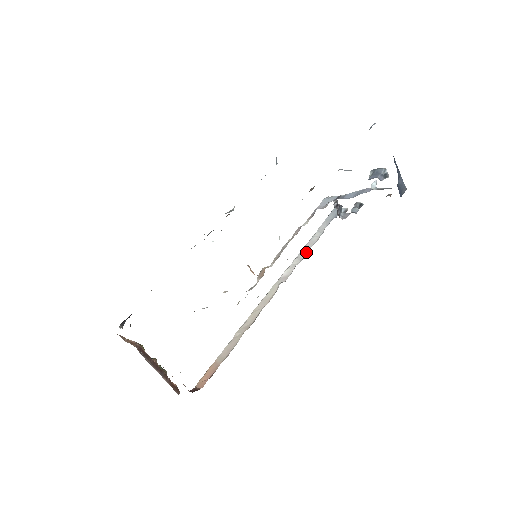
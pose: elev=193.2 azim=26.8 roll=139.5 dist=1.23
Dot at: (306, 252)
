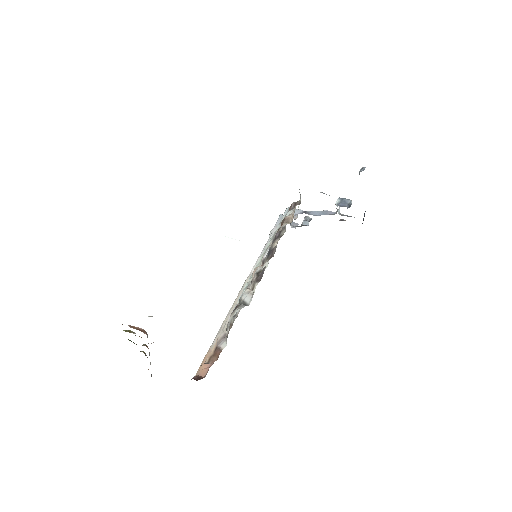
Dot at: occluded
